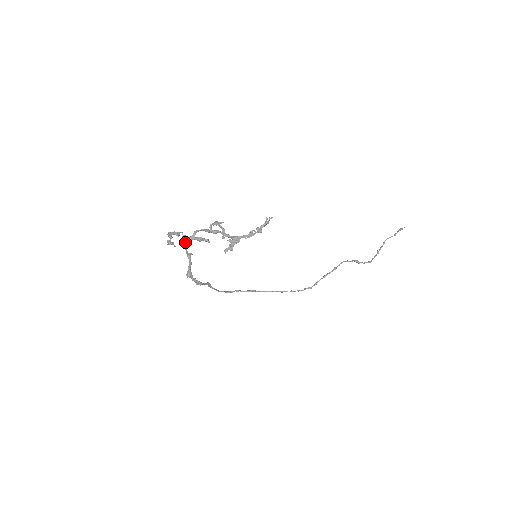
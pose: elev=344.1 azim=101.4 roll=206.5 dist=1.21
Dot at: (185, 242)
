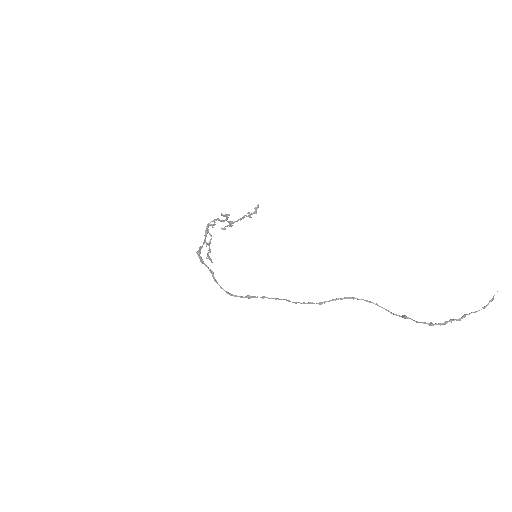
Dot at: (206, 231)
